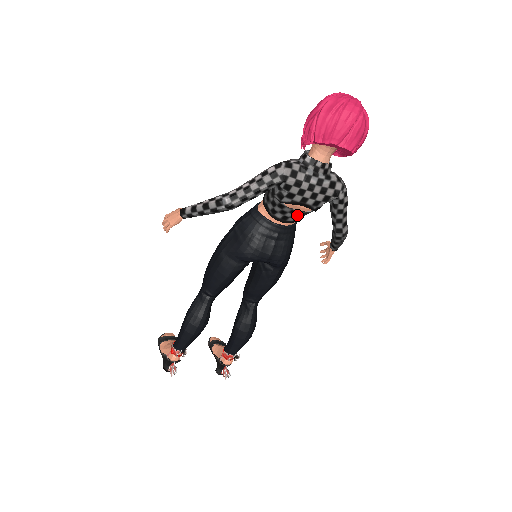
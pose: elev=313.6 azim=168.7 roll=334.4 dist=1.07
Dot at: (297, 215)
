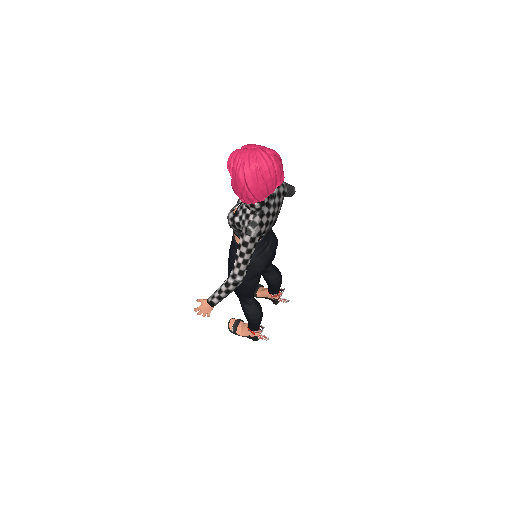
Dot at: occluded
